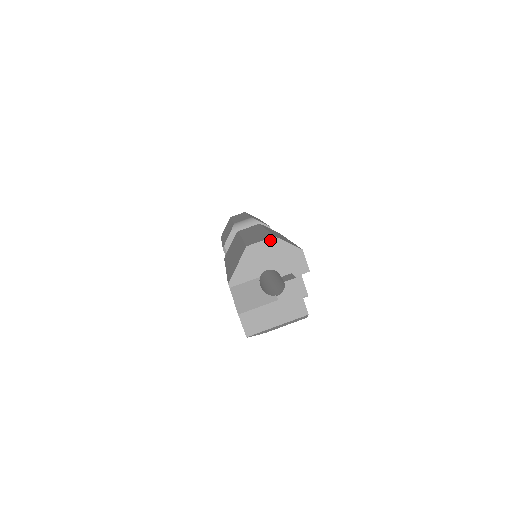
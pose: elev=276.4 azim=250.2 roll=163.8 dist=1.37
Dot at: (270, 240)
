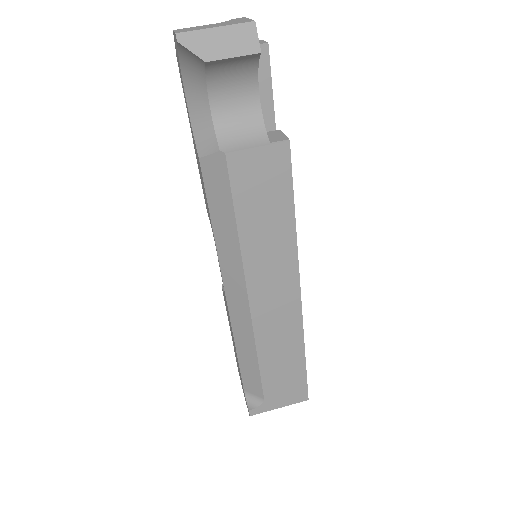
Dot at: occluded
